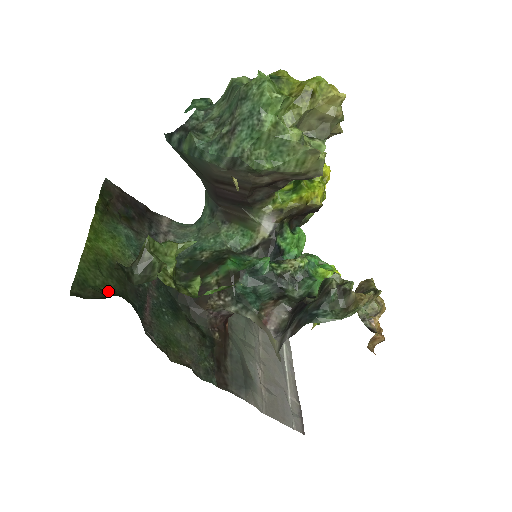
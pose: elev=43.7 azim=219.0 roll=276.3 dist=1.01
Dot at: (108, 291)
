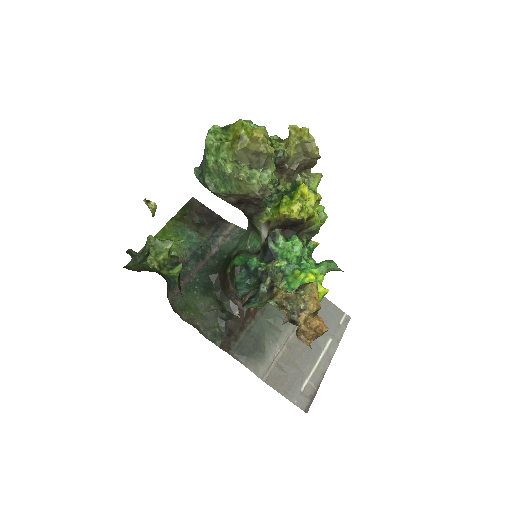
Dot at: (153, 268)
